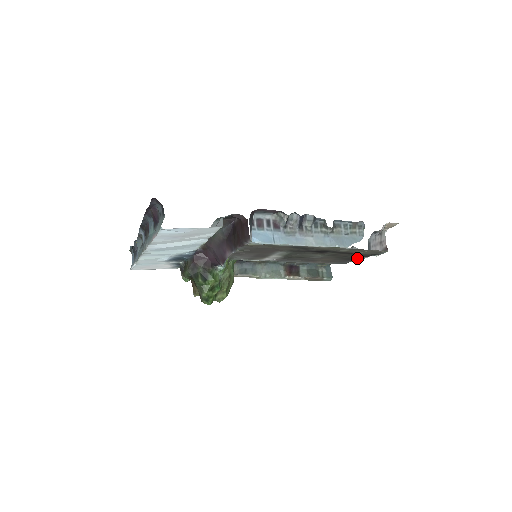
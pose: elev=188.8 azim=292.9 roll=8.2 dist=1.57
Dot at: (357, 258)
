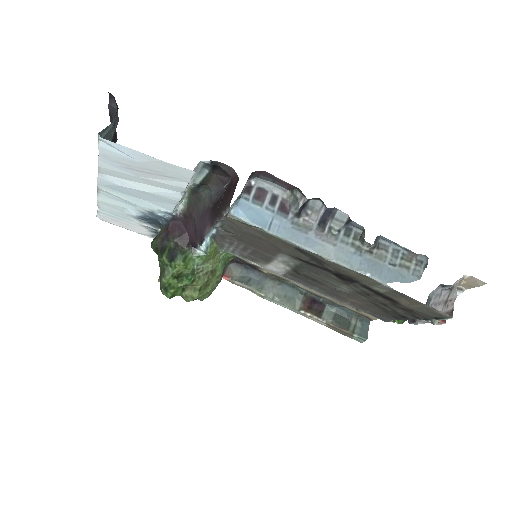
Dot at: (403, 316)
